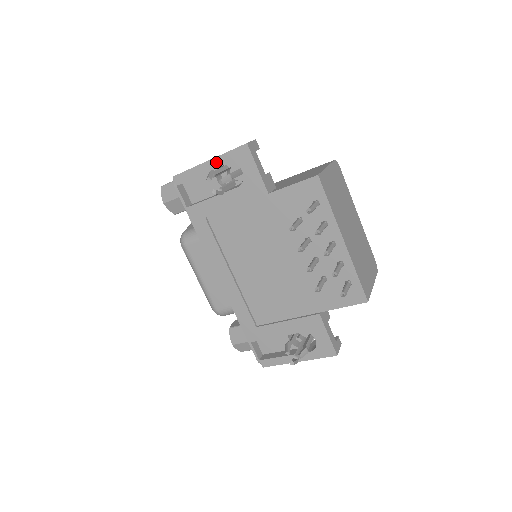
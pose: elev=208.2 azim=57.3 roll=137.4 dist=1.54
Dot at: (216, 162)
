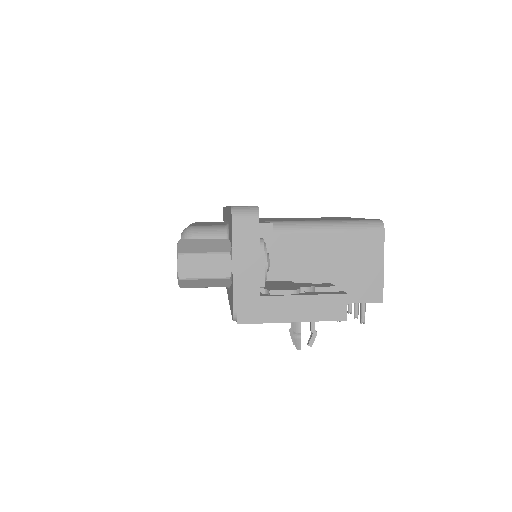
Dot at: (301, 321)
